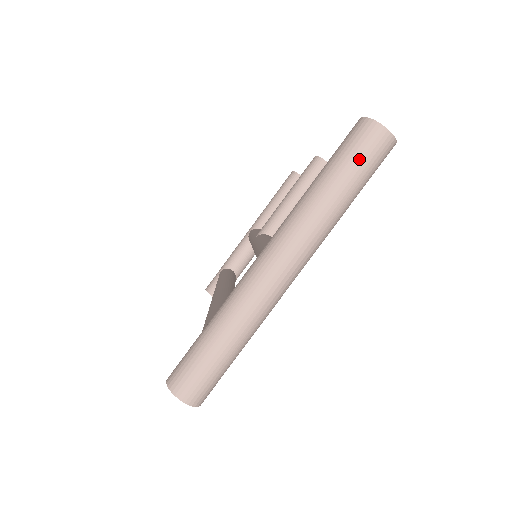
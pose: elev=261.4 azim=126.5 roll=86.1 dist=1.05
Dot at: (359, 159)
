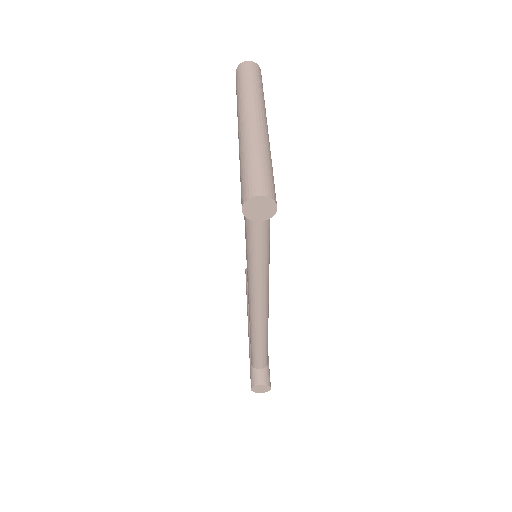
Dot at: (248, 73)
